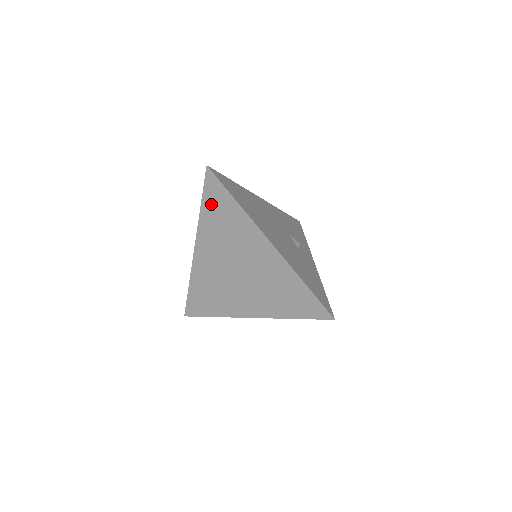
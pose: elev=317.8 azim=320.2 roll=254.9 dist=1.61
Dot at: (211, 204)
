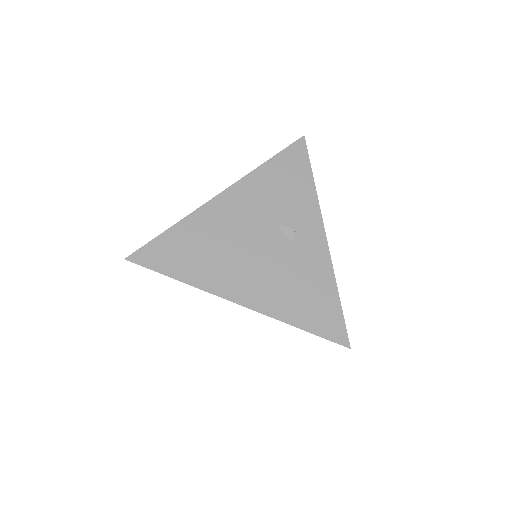
Dot at: occluded
